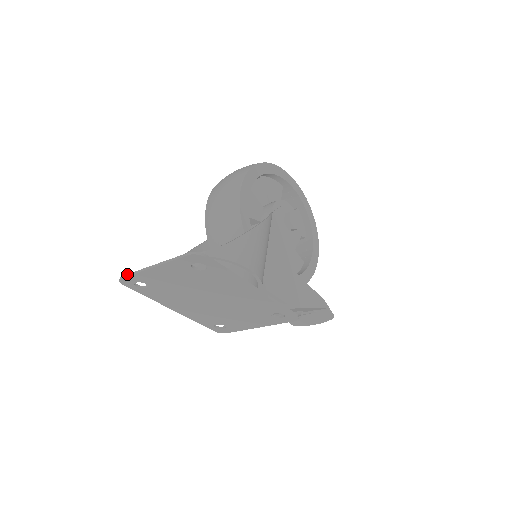
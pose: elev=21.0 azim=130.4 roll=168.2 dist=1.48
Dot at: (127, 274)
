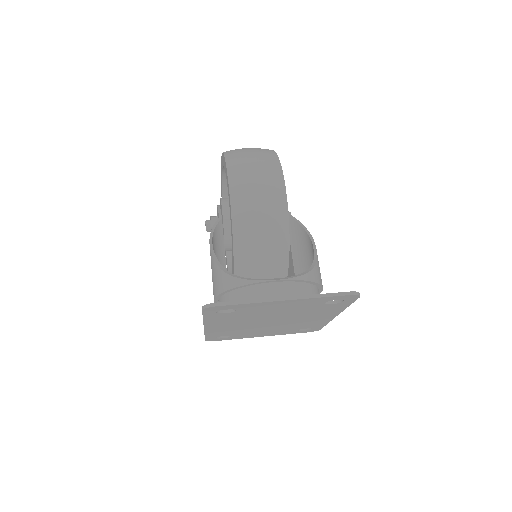
Dot at: (230, 301)
